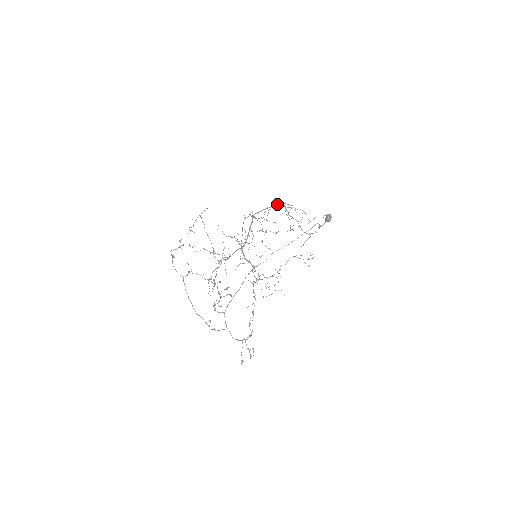
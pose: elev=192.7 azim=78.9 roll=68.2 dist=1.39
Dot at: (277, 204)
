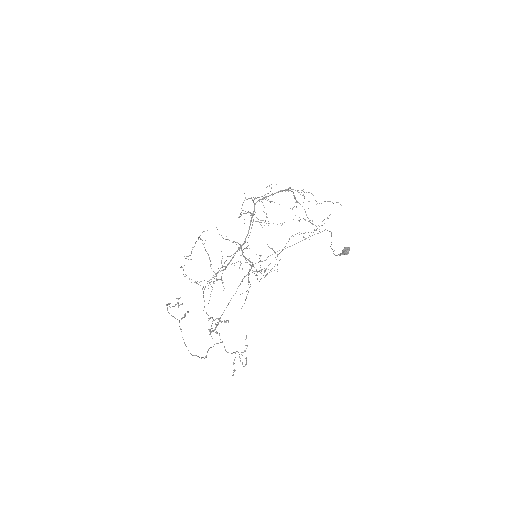
Dot at: occluded
